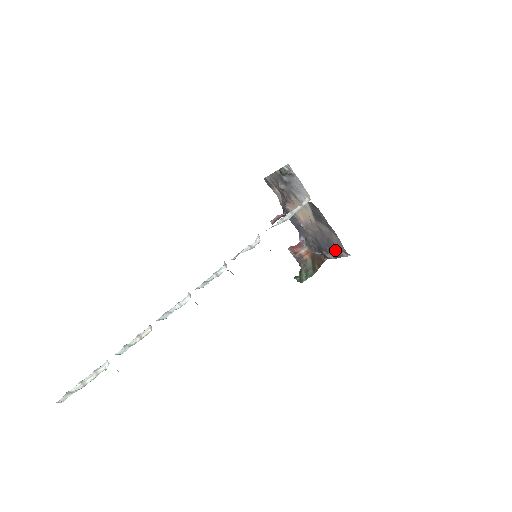
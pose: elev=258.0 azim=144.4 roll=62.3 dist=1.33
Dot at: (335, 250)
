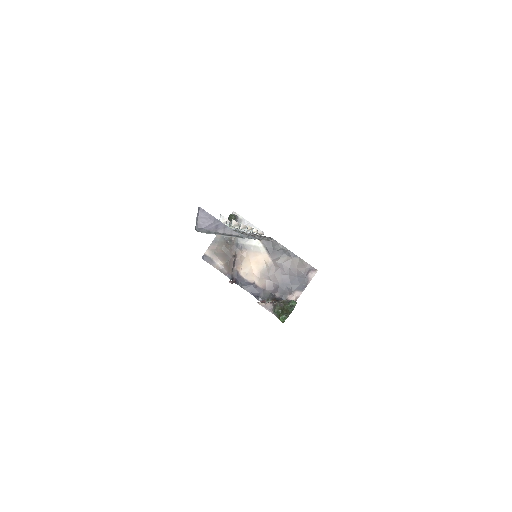
Dot at: (300, 279)
